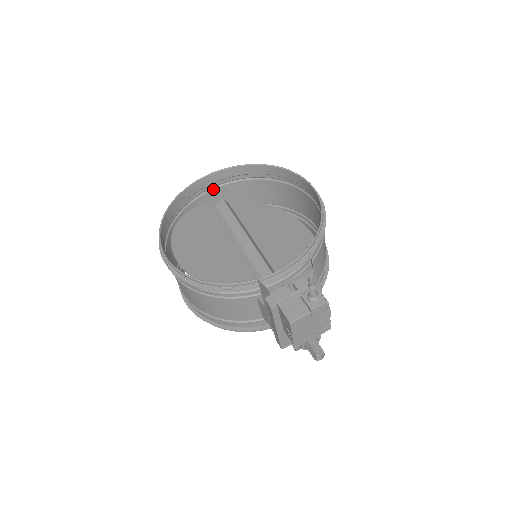
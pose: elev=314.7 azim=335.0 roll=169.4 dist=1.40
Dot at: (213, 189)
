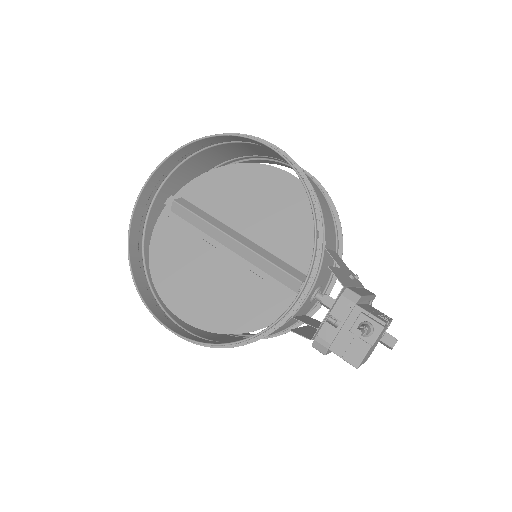
Dot at: (155, 197)
